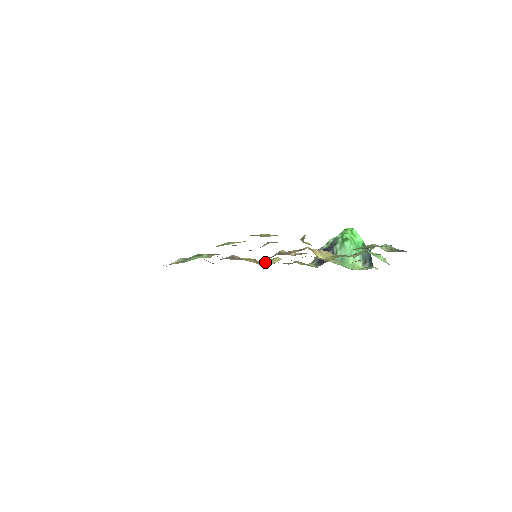
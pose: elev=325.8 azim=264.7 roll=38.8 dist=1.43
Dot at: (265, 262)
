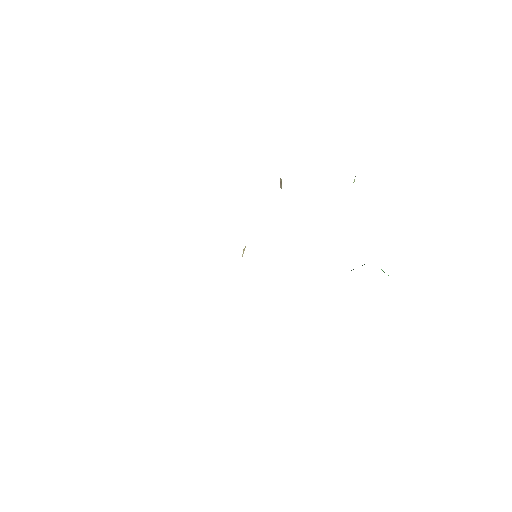
Dot at: occluded
